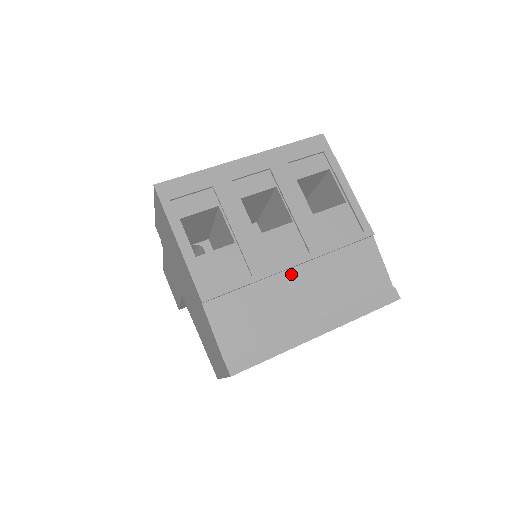
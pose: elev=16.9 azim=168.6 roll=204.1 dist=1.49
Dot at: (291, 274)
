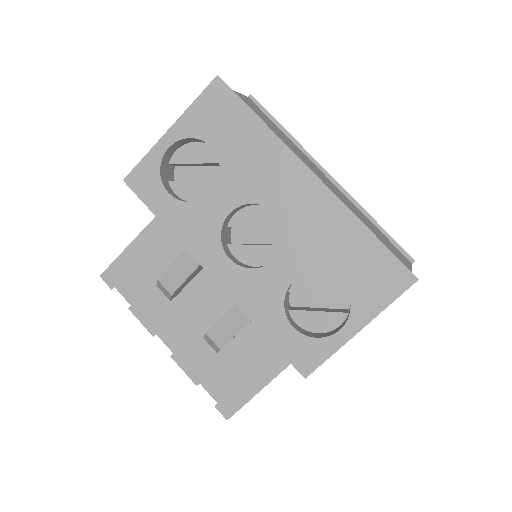
Dot at: (323, 174)
